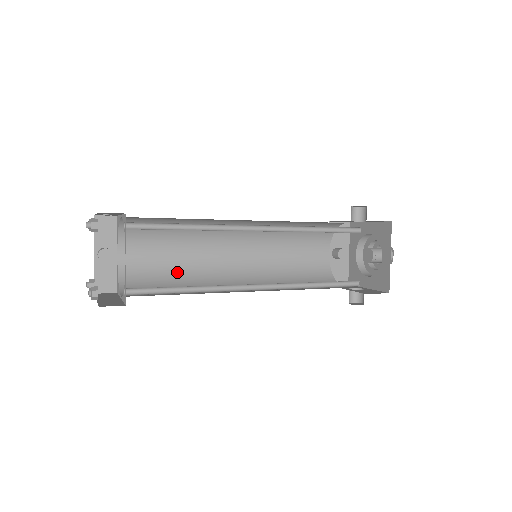
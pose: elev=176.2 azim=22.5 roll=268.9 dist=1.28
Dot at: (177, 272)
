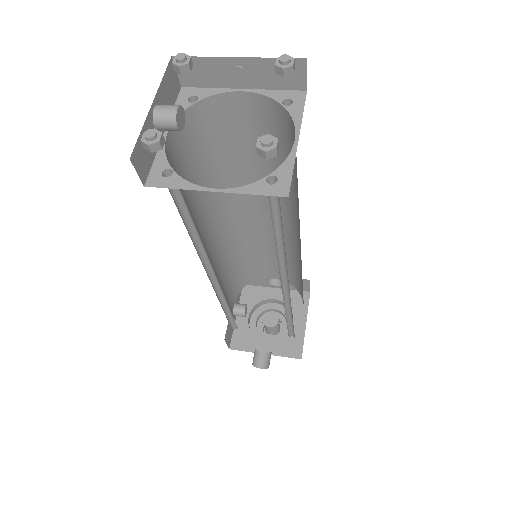
Dot at: occluded
